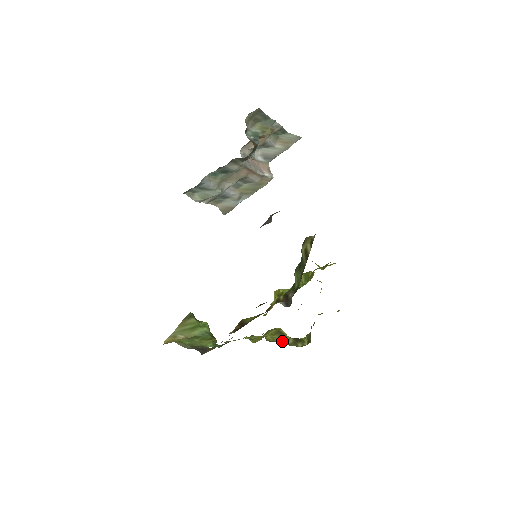
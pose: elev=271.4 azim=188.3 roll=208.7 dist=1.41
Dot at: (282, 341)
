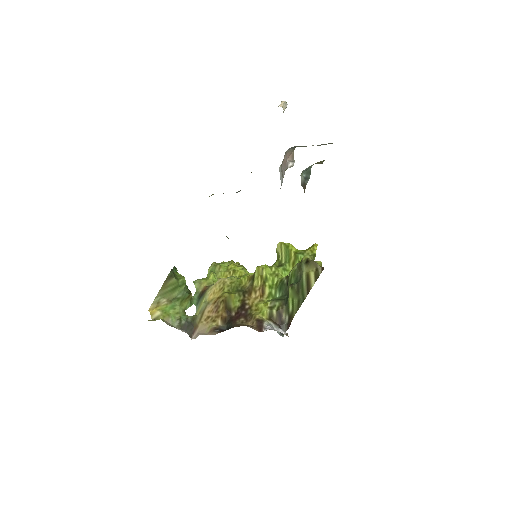
Dot at: occluded
